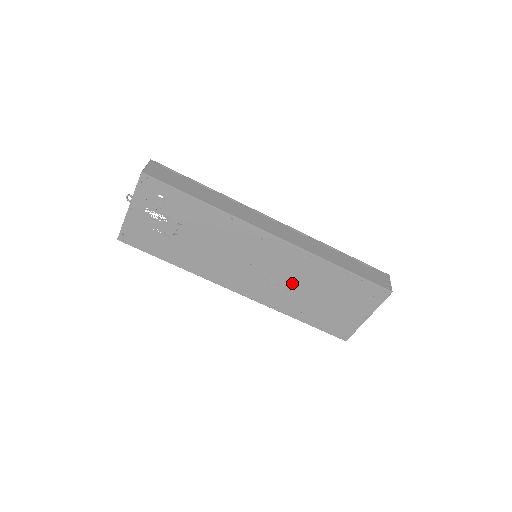
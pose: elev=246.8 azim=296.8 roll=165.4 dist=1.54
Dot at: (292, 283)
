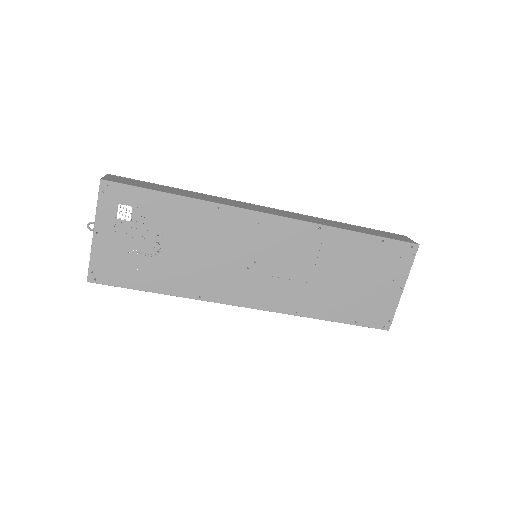
Dot at: occluded
